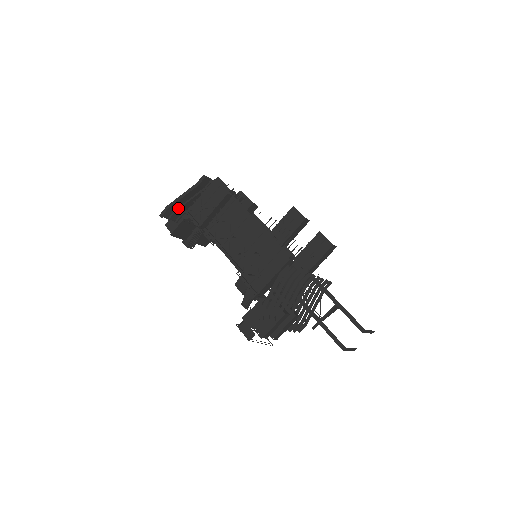
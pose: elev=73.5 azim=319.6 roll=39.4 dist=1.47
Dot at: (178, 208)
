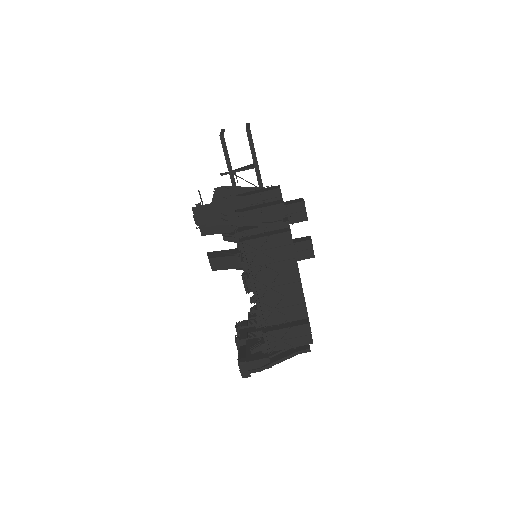
Dot at: (227, 218)
